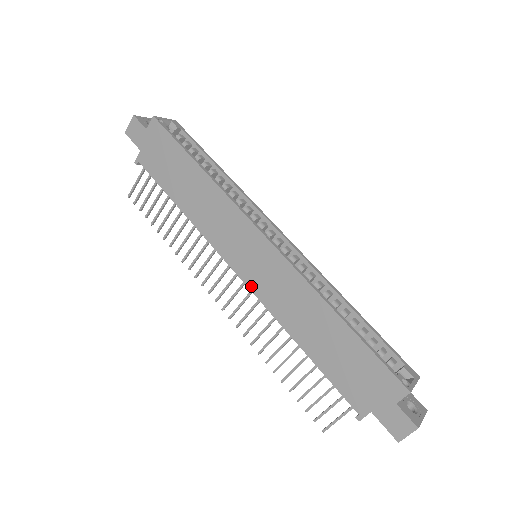
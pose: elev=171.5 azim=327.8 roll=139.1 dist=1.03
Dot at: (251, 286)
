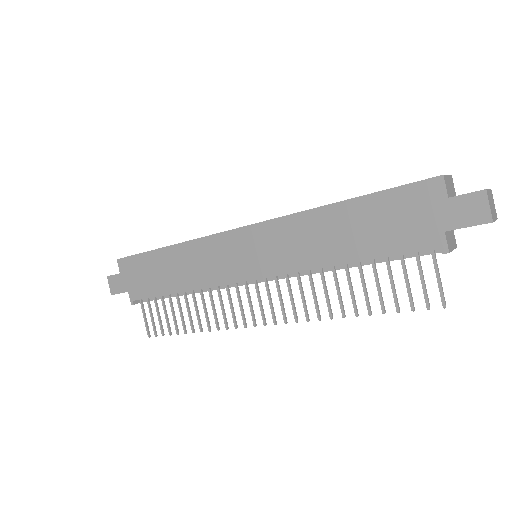
Dot at: (269, 273)
